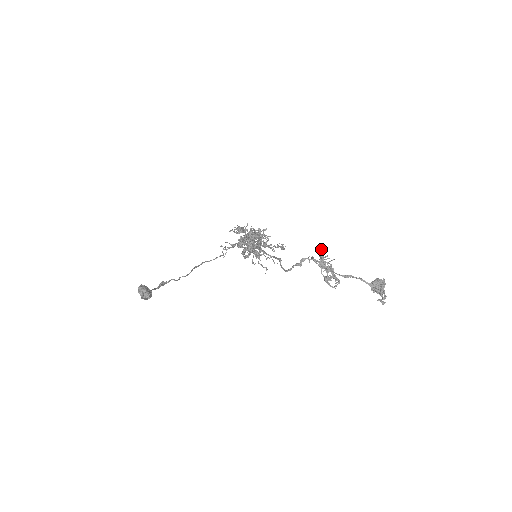
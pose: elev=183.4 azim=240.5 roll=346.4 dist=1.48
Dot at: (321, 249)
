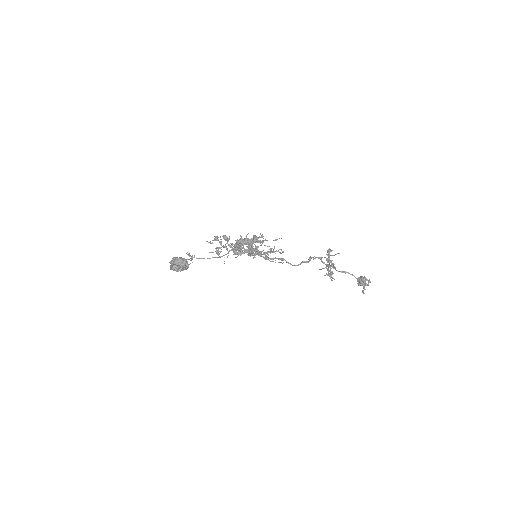
Dot at: occluded
